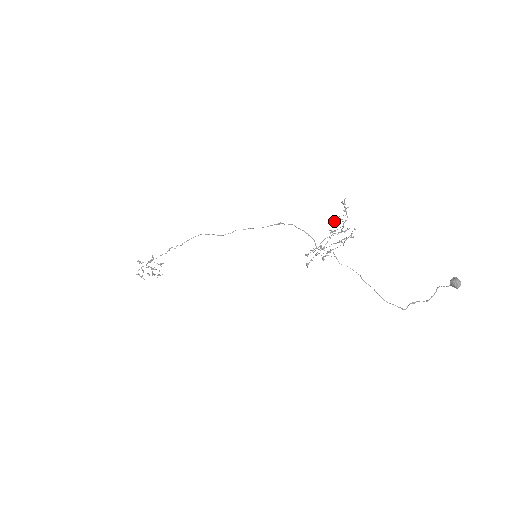
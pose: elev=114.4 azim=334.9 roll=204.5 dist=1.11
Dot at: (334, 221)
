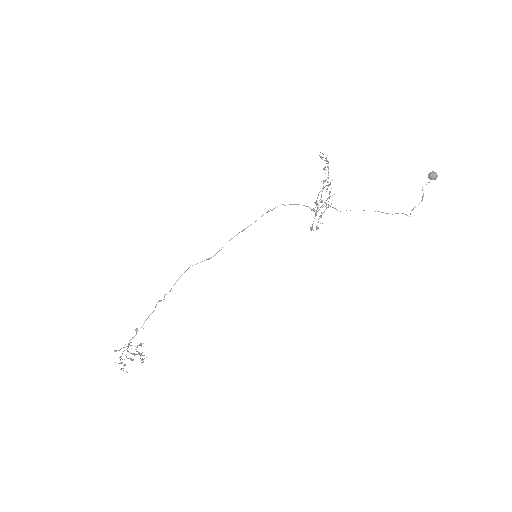
Dot at: (324, 167)
